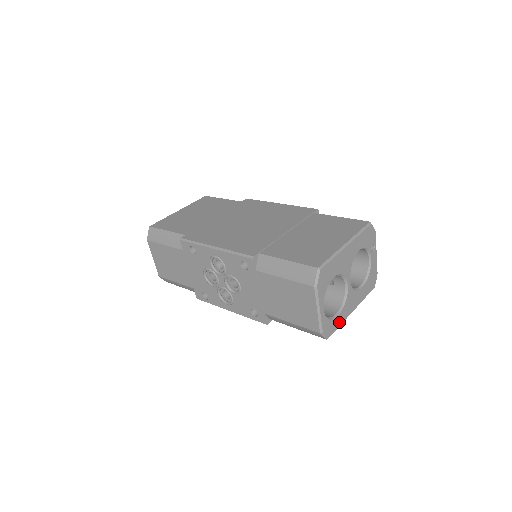
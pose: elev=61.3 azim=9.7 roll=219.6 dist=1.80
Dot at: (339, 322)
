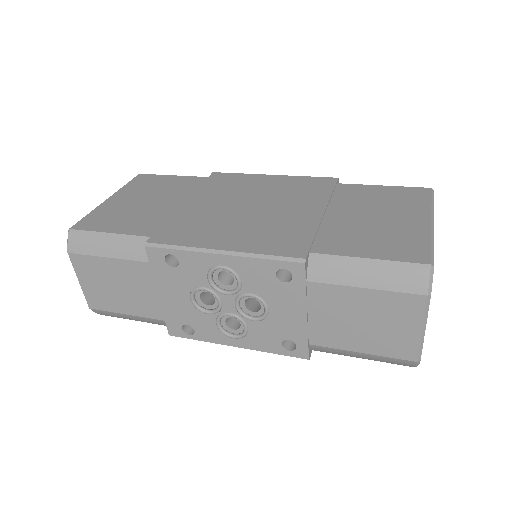
Dot at: occluded
